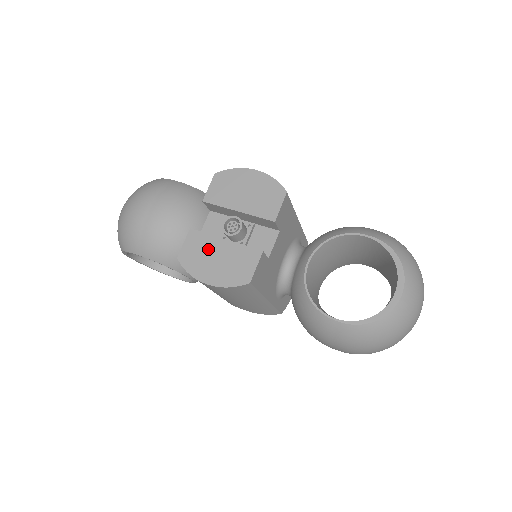
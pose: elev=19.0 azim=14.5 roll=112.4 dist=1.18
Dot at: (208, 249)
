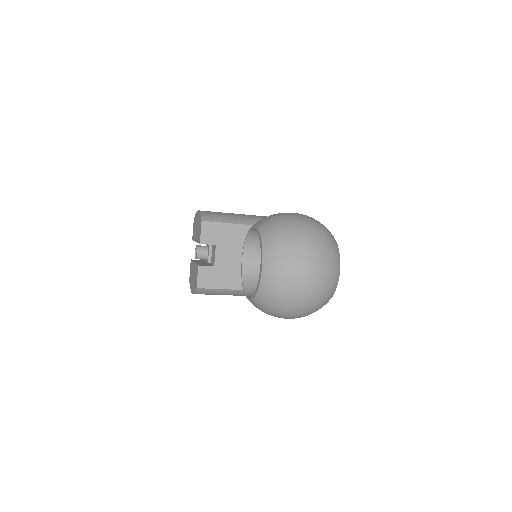
Dot at: (192, 271)
